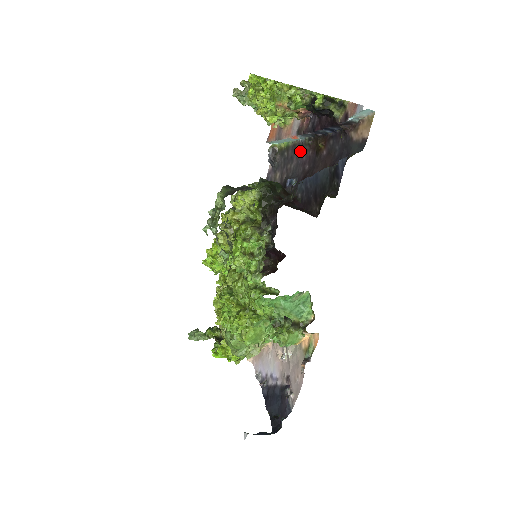
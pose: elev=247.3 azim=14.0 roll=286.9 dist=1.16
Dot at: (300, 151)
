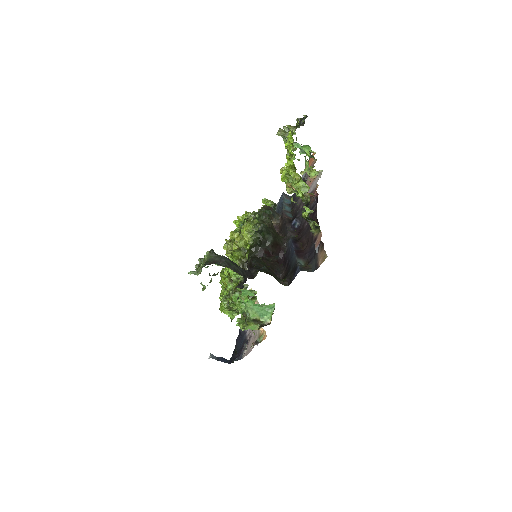
Dot at: occluded
